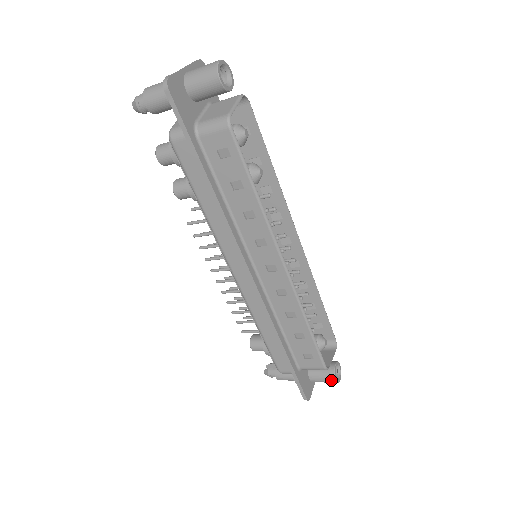
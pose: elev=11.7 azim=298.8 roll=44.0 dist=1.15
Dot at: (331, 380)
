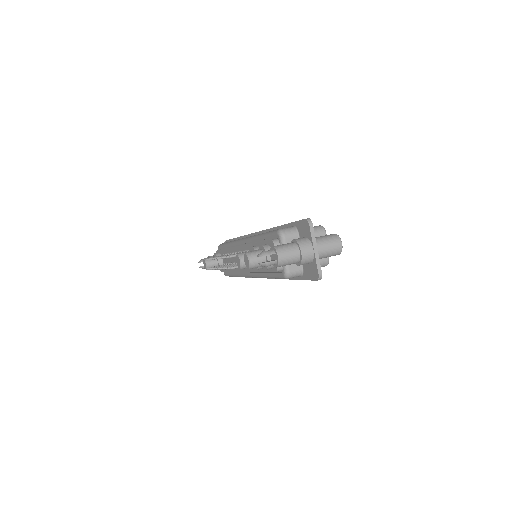
Dot at: occluded
